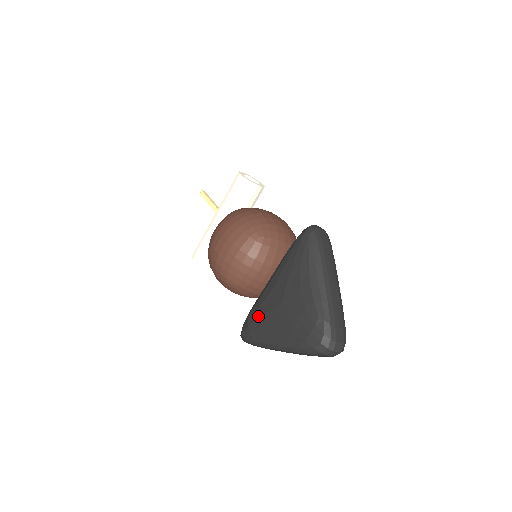
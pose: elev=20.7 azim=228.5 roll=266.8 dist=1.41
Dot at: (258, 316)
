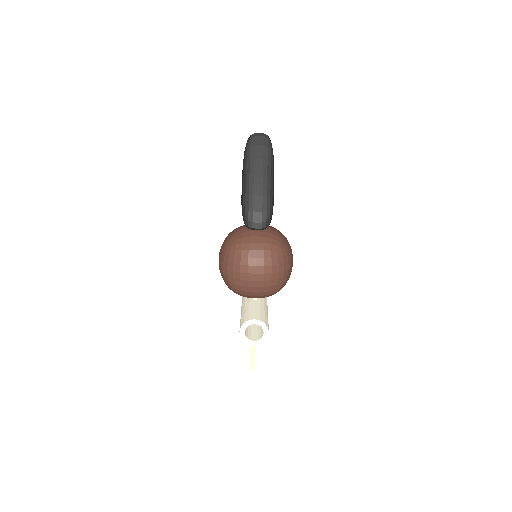
Dot at: occluded
